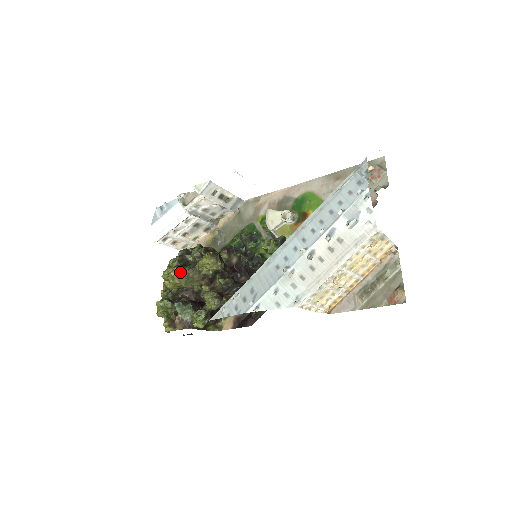
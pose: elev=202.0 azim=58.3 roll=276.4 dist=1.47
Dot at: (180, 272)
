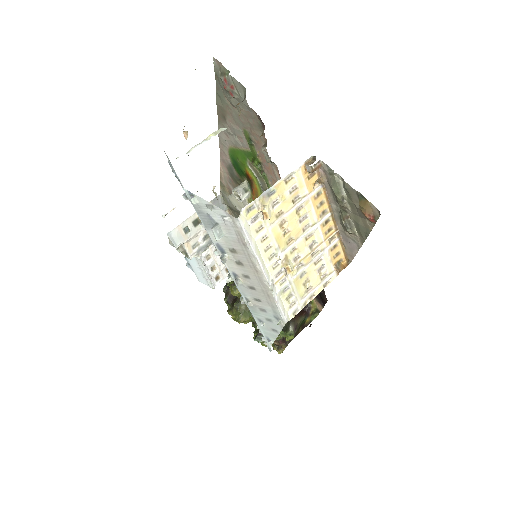
Dot at: (234, 313)
